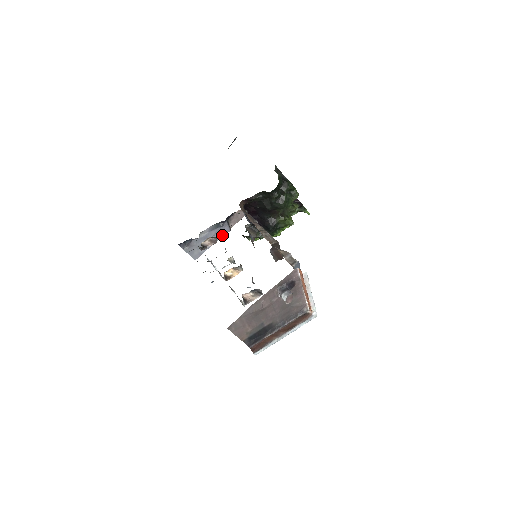
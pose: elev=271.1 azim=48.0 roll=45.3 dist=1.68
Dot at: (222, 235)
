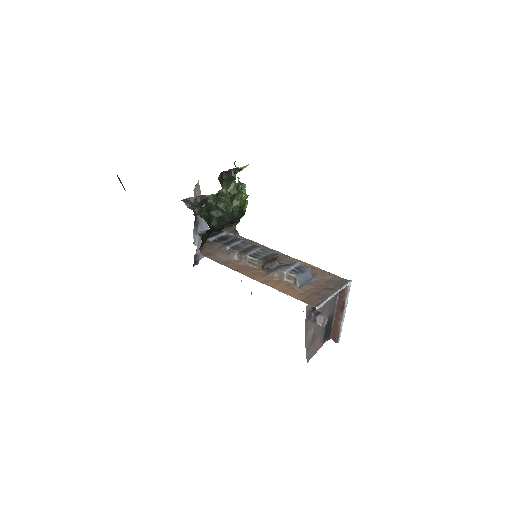
Dot at: occluded
